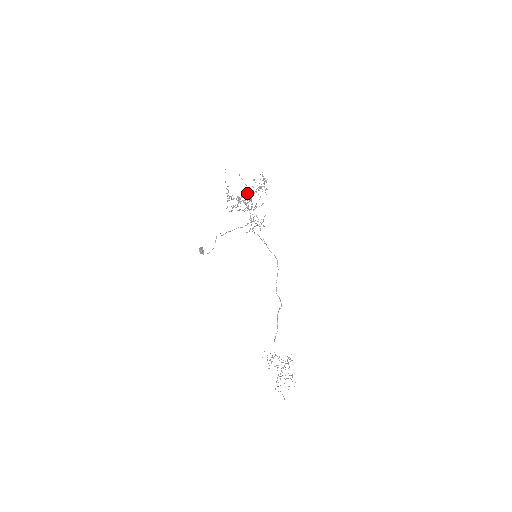
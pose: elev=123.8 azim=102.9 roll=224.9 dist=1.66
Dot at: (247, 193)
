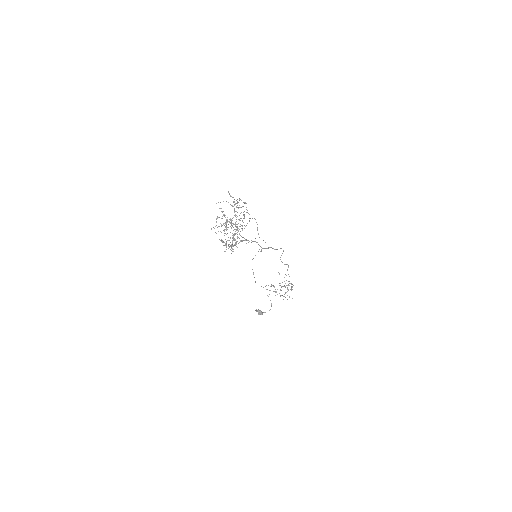
Dot at: (237, 227)
